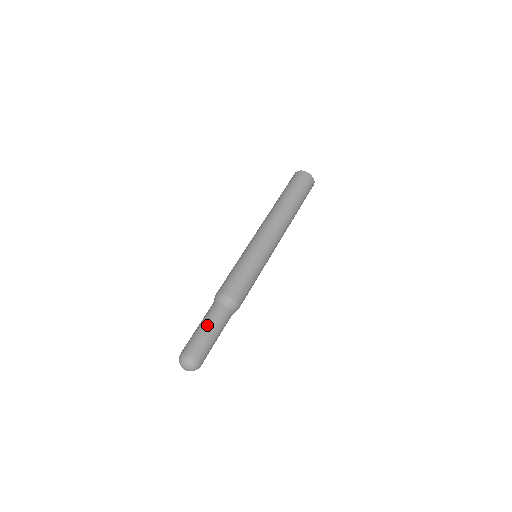
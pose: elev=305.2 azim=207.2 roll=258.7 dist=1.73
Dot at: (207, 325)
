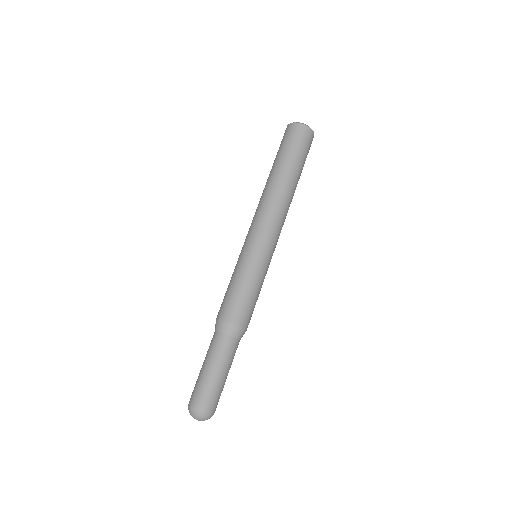
Dot at: (218, 367)
